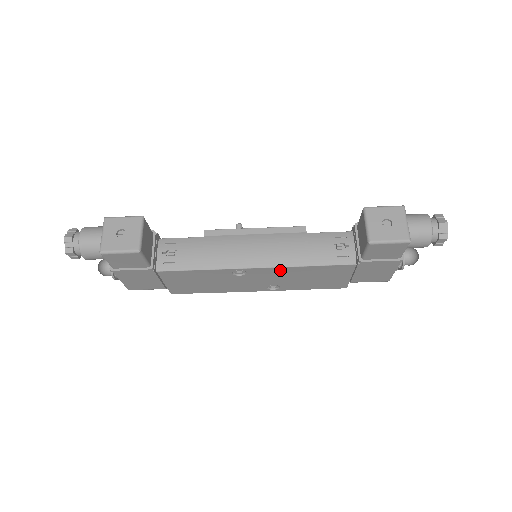
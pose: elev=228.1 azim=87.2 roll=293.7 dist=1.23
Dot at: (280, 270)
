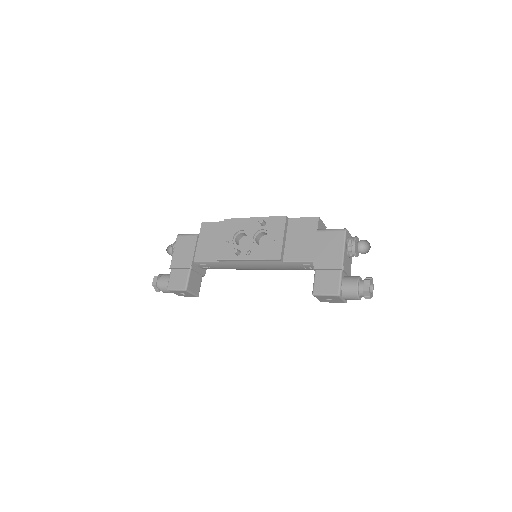
Dot at: occluded
